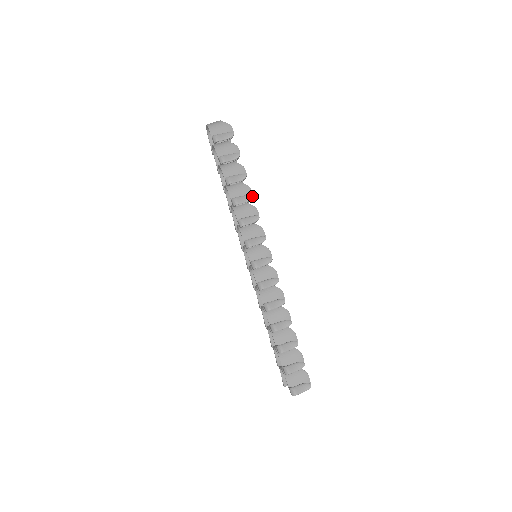
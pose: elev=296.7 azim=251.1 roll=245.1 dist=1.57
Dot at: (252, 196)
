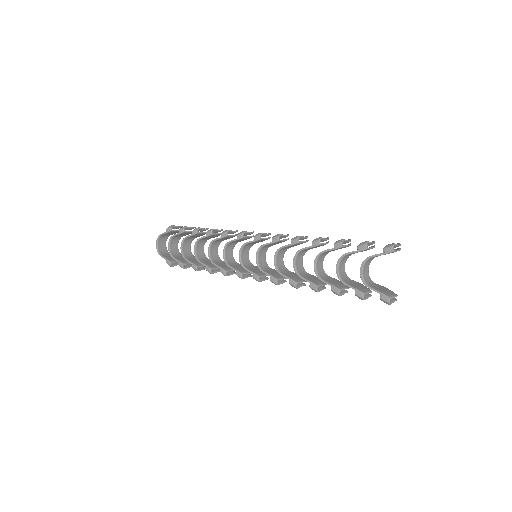
Dot at: (222, 229)
